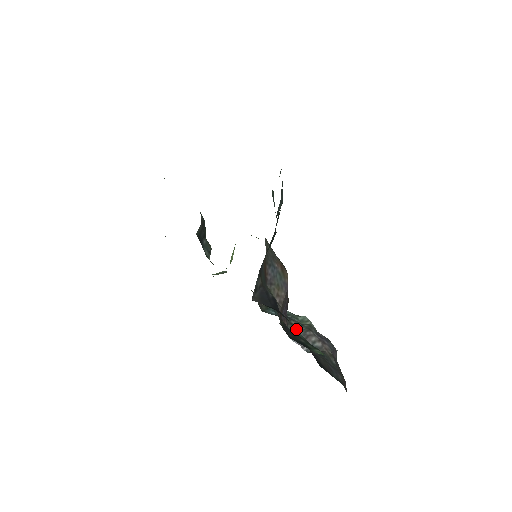
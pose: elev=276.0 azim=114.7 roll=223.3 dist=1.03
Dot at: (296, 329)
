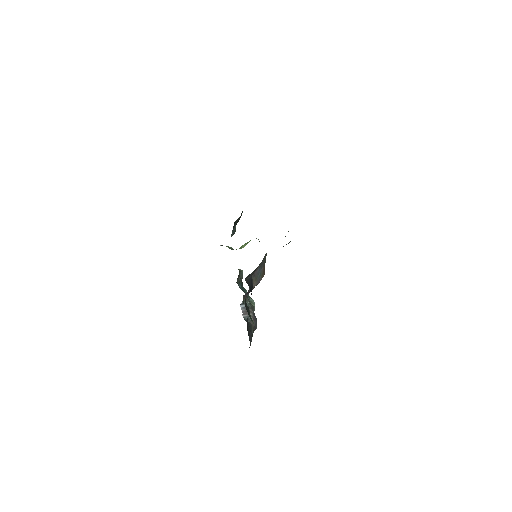
Dot at: occluded
